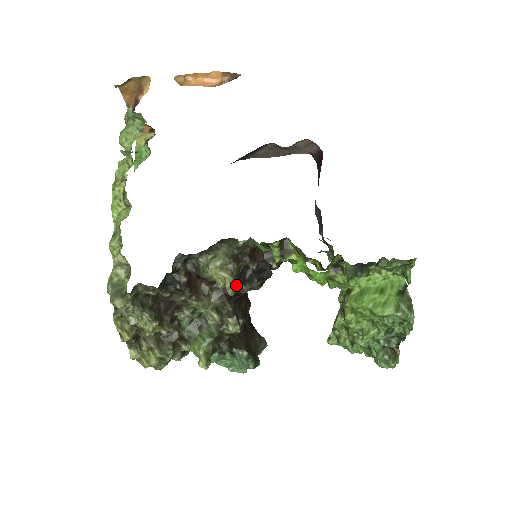
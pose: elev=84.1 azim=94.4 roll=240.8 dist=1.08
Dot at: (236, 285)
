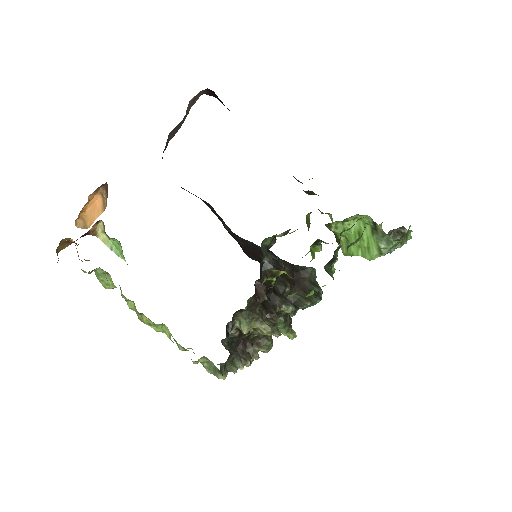
Dot at: (269, 328)
